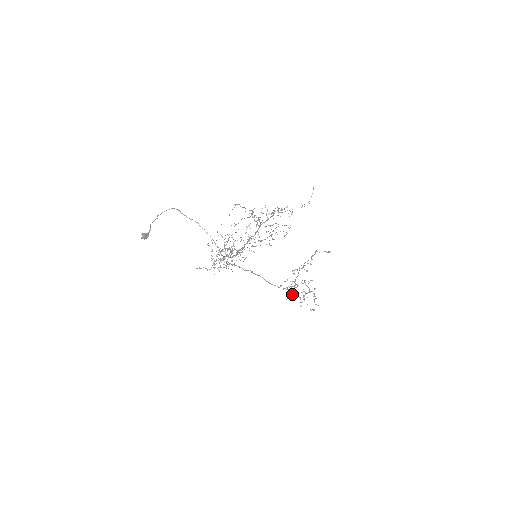
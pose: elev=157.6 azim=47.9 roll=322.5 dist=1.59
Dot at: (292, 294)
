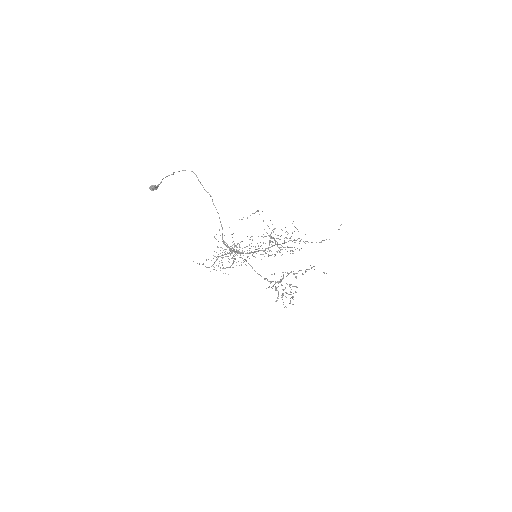
Dot at: occluded
